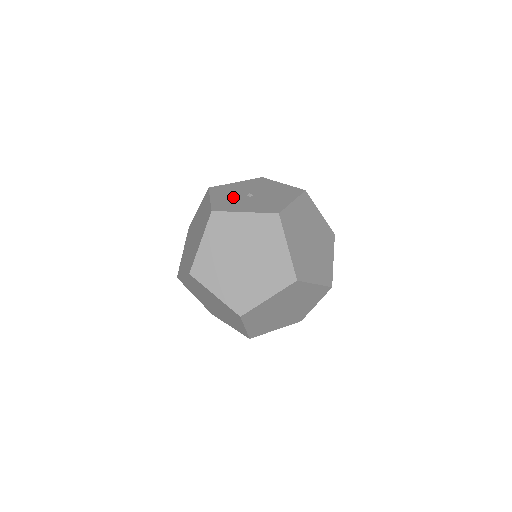
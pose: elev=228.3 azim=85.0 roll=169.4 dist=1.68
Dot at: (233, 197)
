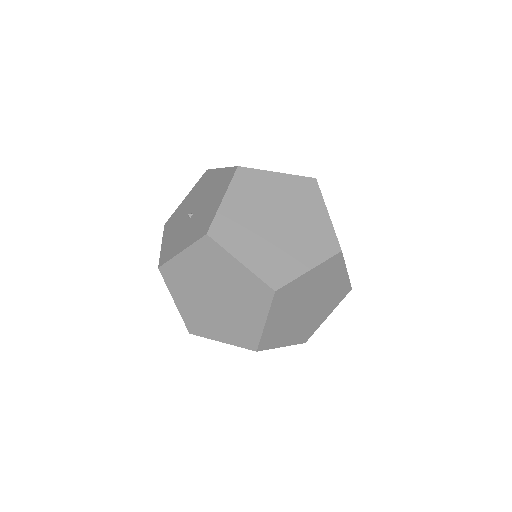
Dot at: (177, 229)
